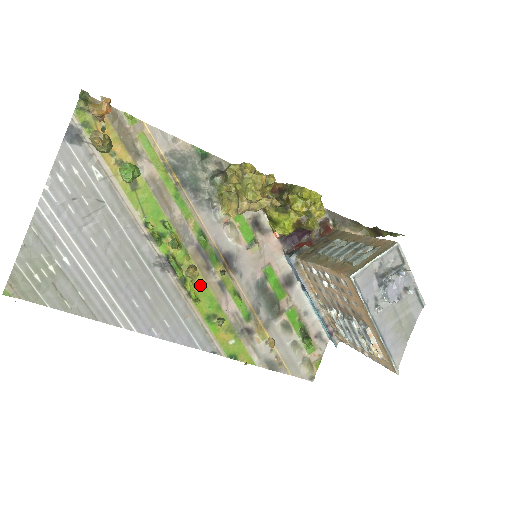
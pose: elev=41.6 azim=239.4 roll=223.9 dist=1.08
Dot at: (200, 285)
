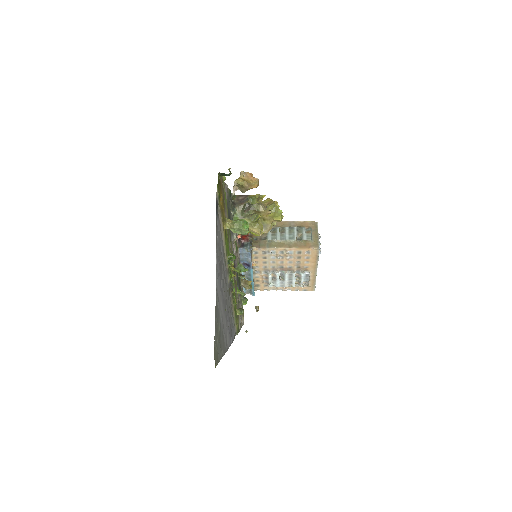
Dot at: (234, 292)
